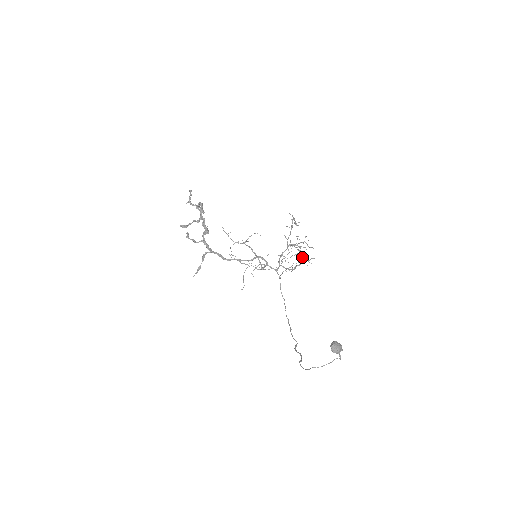
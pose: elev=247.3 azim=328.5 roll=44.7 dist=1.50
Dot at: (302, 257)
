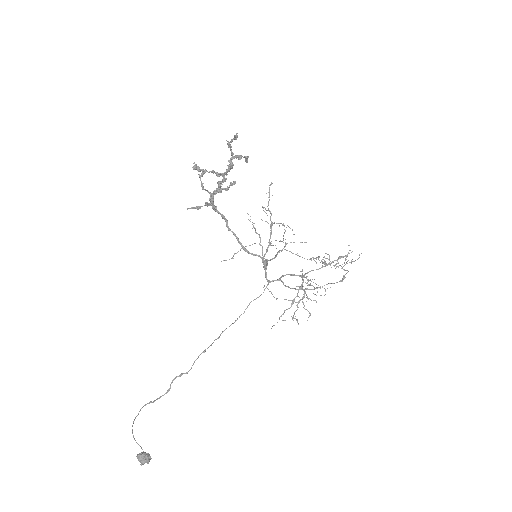
Dot at: (282, 314)
